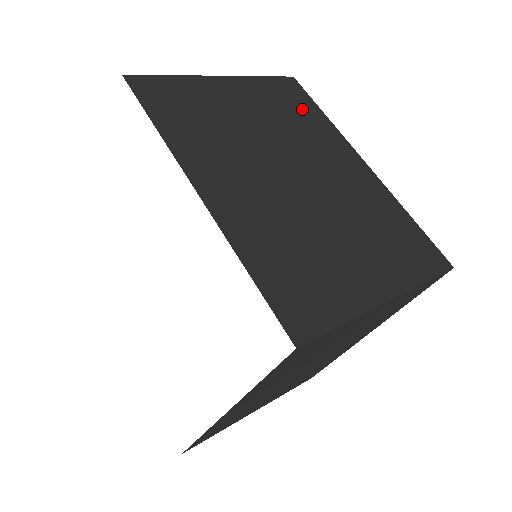
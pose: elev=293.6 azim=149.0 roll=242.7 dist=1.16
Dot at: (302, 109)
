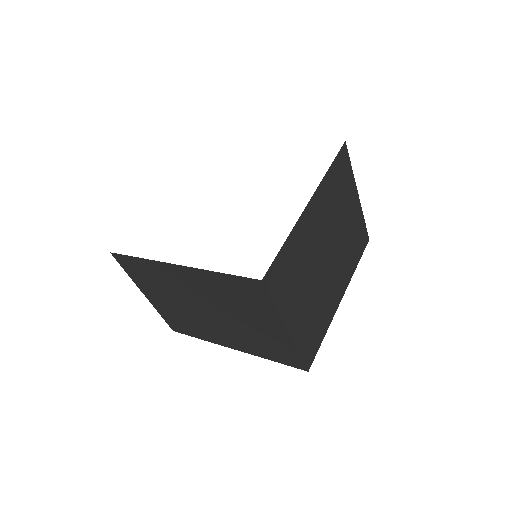
Dot at: occluded
